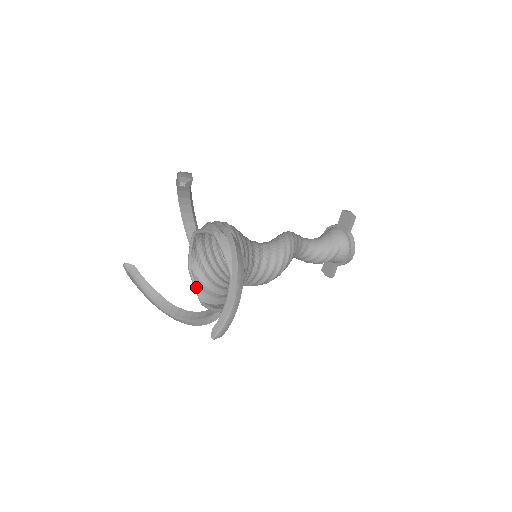
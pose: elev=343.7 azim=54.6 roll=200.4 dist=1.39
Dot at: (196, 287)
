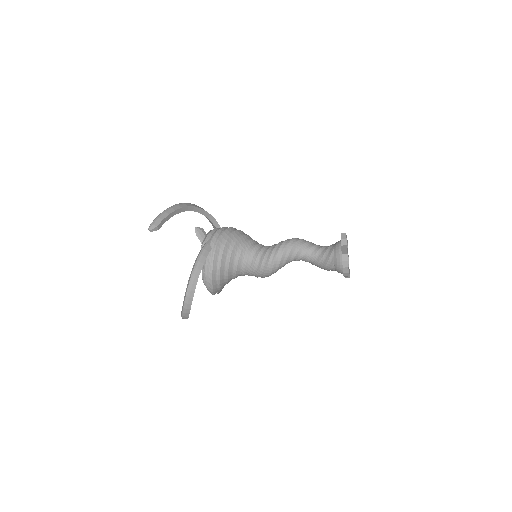
Dot at: occluded
